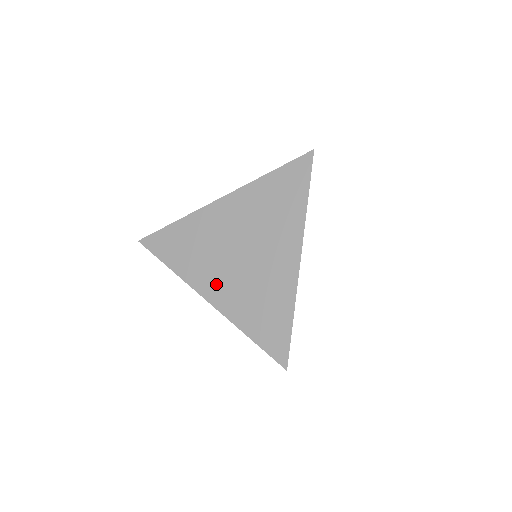
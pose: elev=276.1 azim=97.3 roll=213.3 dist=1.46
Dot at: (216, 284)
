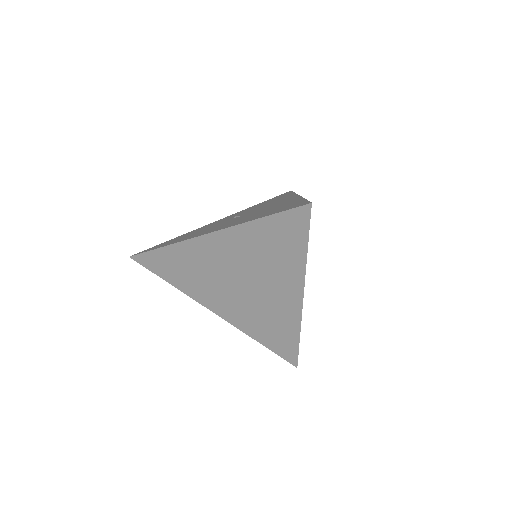
Dot at: (221, 304)
